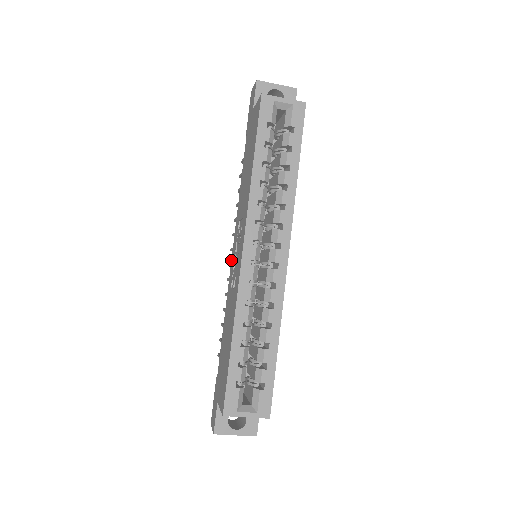
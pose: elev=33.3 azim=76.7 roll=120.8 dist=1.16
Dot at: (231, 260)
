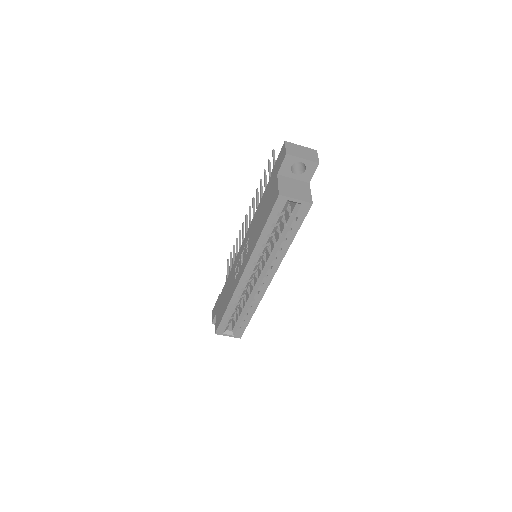
Dot at: (240, 247)
